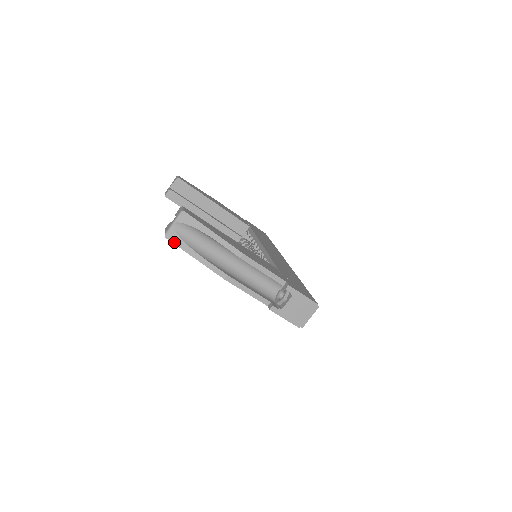
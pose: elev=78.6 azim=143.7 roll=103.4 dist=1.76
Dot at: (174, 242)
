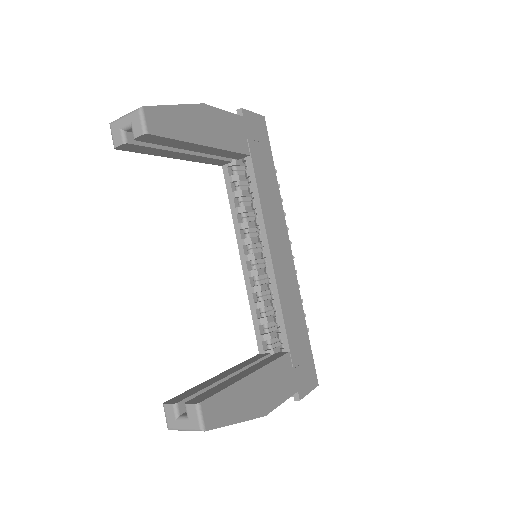
Dot at: occluded
